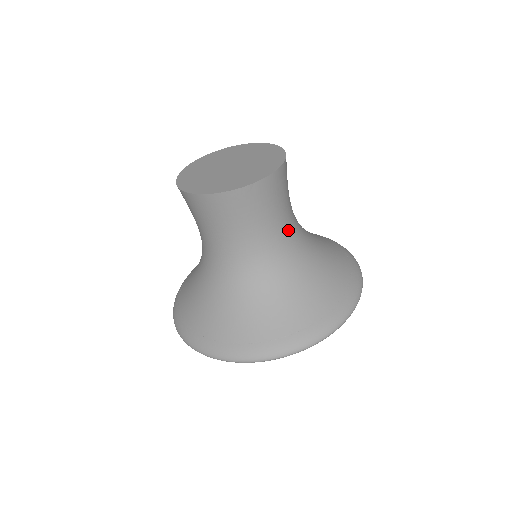
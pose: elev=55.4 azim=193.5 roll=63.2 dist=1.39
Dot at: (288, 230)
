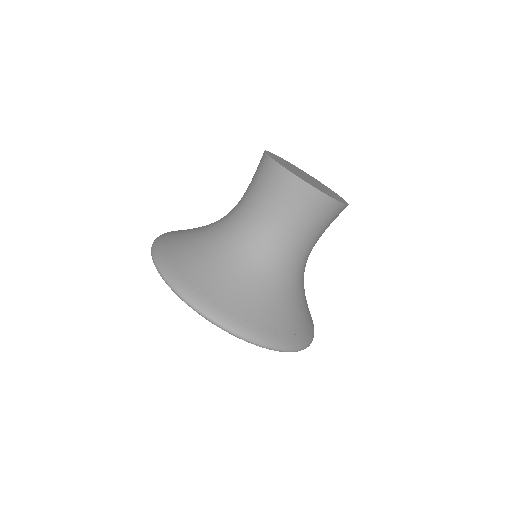
Dot at: (288, 247)
